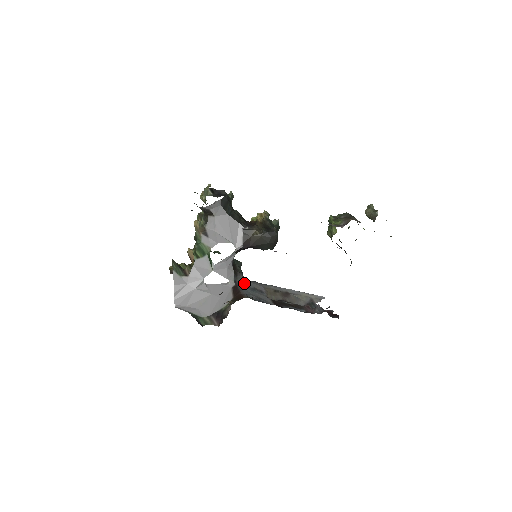
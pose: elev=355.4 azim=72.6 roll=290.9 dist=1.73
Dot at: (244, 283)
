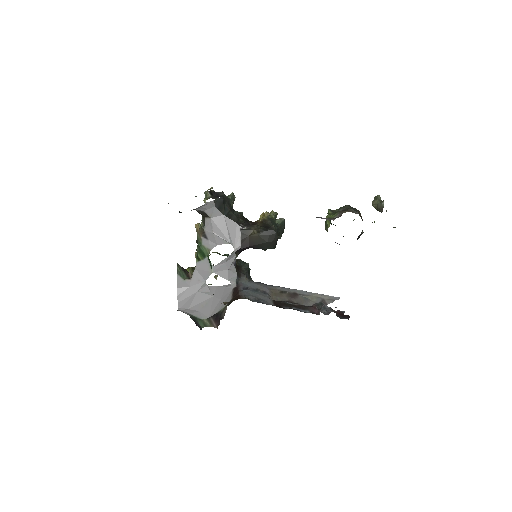
Dot at: (247, 284)
